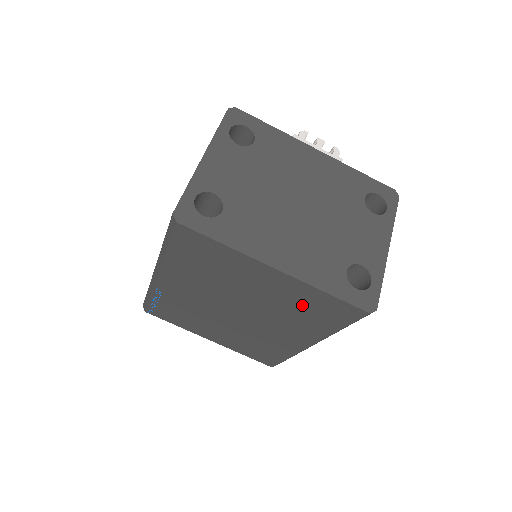
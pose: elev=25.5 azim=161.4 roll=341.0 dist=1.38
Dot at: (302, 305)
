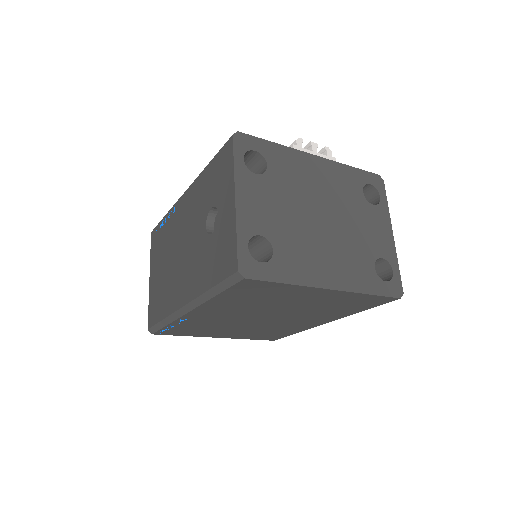
Dot at: (339, 304)
